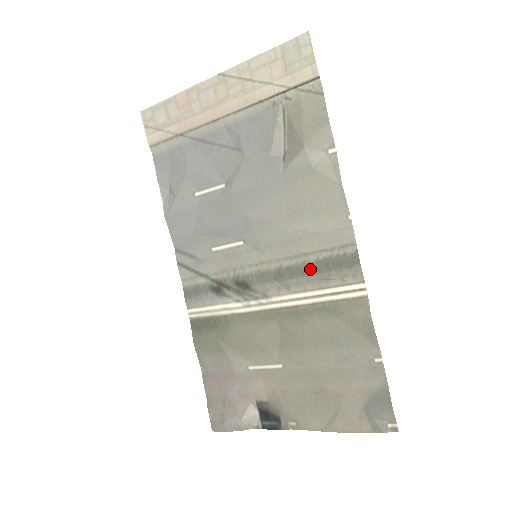
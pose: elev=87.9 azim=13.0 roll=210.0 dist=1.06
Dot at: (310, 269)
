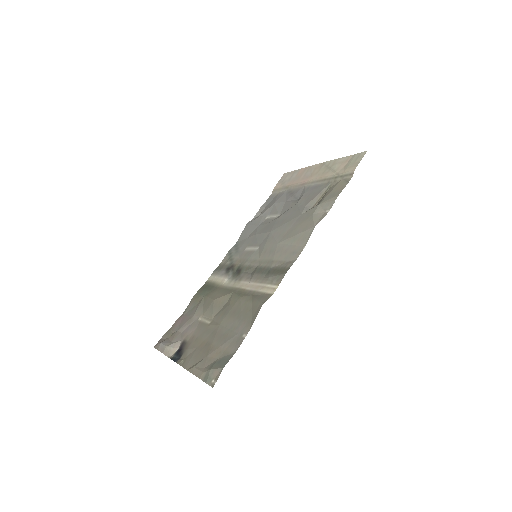
Dot at: (267, 271)
